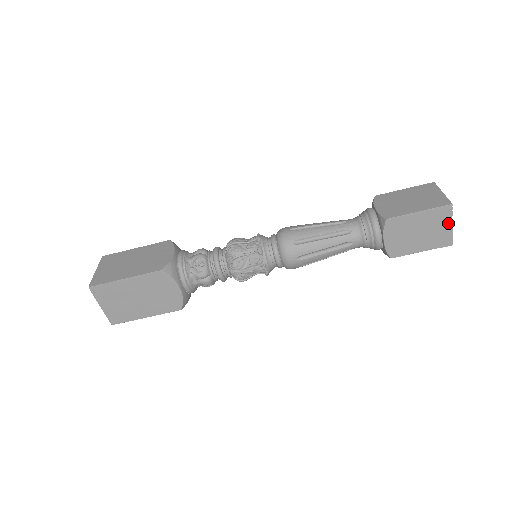
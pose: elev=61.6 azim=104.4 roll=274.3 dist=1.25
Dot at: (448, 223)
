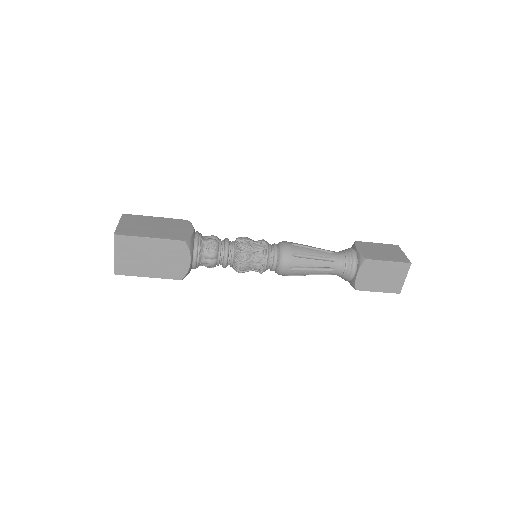
Dot at: occluded
